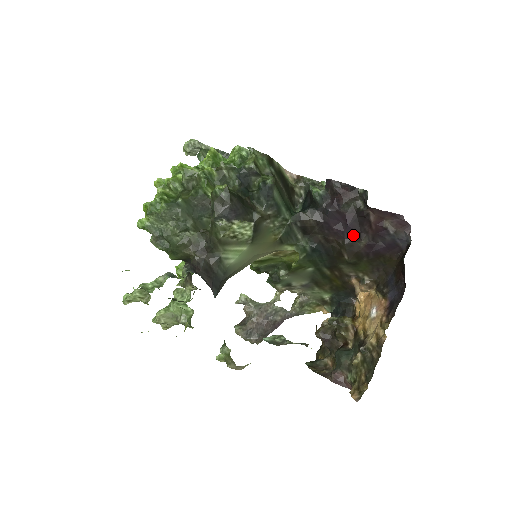
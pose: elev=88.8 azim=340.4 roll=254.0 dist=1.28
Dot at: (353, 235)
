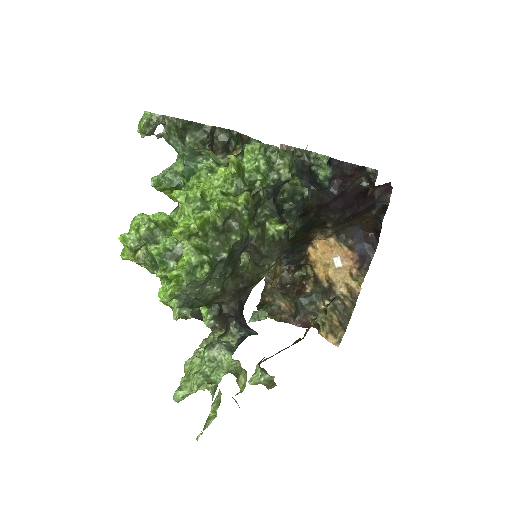
Dot at: (346, 209)
